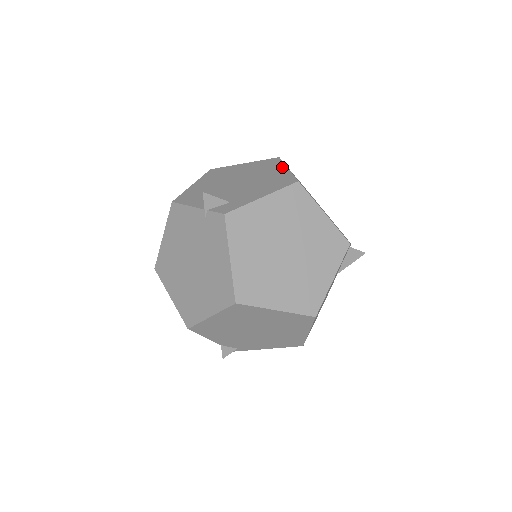
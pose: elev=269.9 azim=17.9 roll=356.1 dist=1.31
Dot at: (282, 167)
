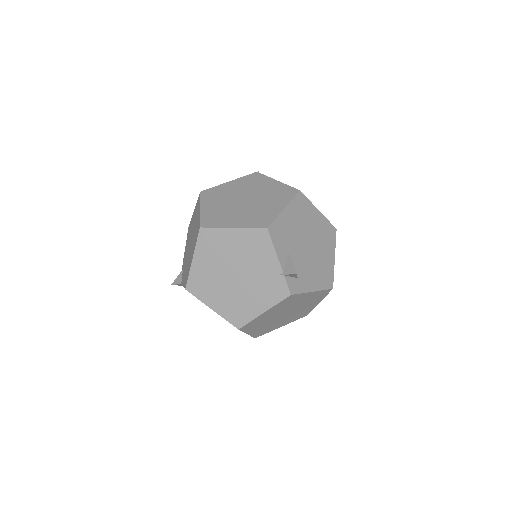
Dot at: (333, 252)
